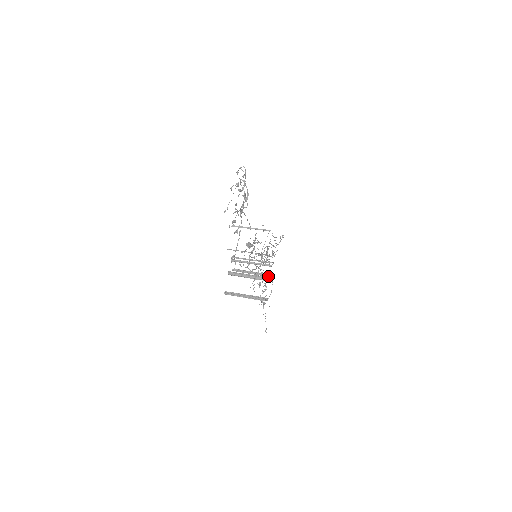
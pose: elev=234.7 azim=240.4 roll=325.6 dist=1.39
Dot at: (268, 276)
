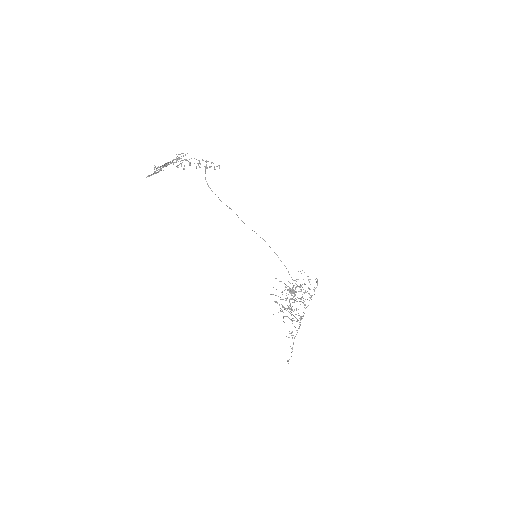
Dot at: occluded
